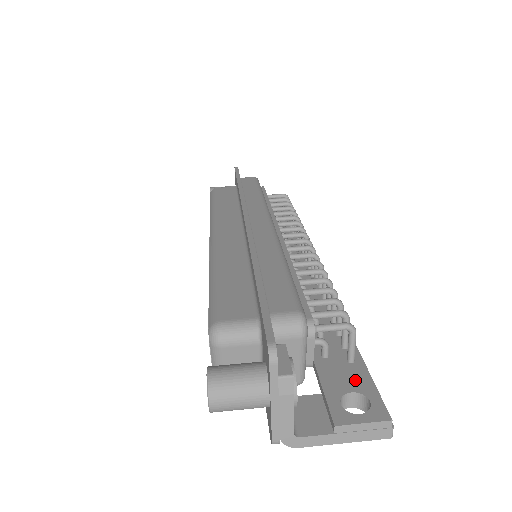
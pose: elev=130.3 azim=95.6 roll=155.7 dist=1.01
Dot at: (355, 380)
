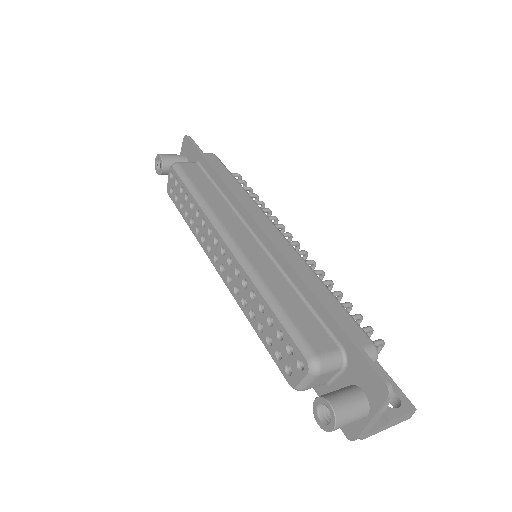
Dot at: occluded
